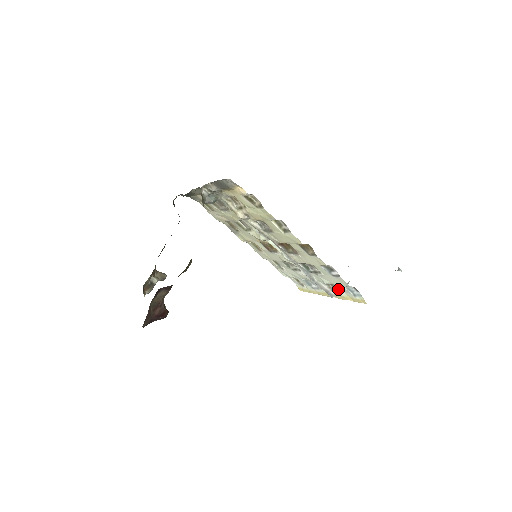
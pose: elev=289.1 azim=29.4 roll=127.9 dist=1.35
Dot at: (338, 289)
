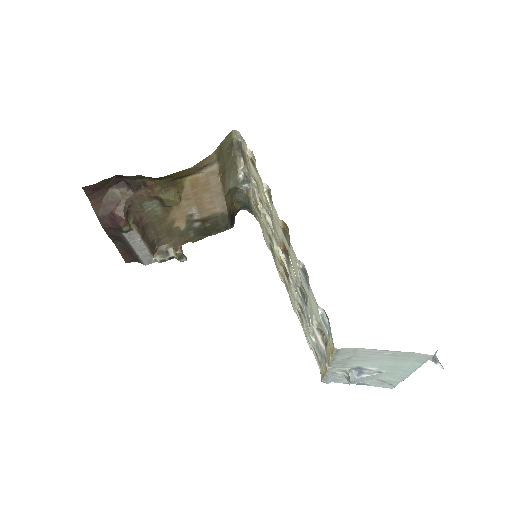
Dot at: (327, 339)
